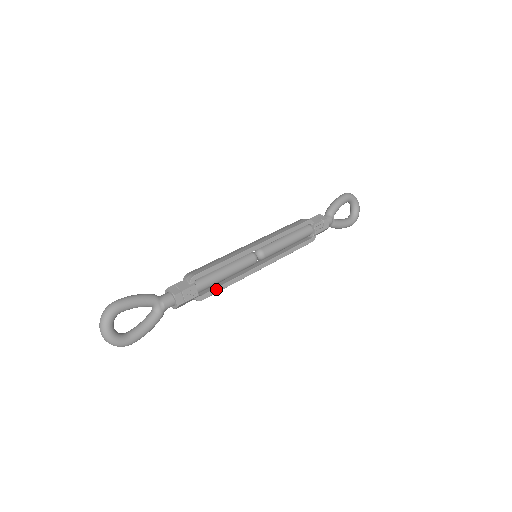
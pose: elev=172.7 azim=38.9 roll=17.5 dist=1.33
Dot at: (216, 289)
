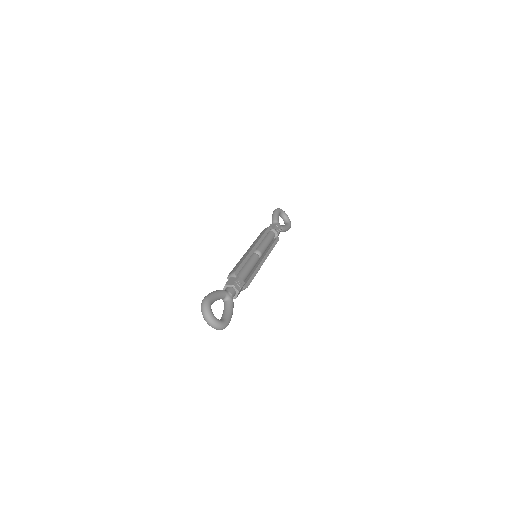
Dot at: (250, 279)
